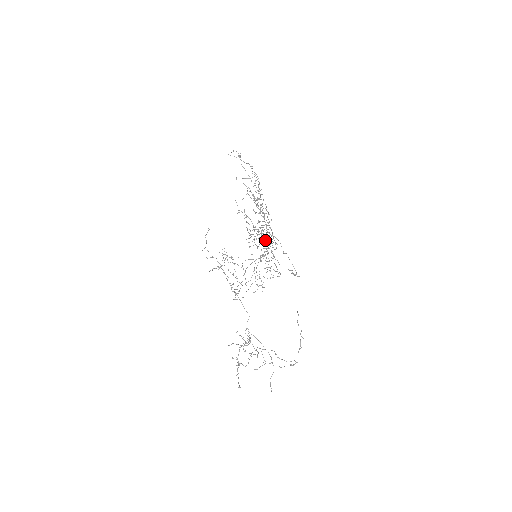
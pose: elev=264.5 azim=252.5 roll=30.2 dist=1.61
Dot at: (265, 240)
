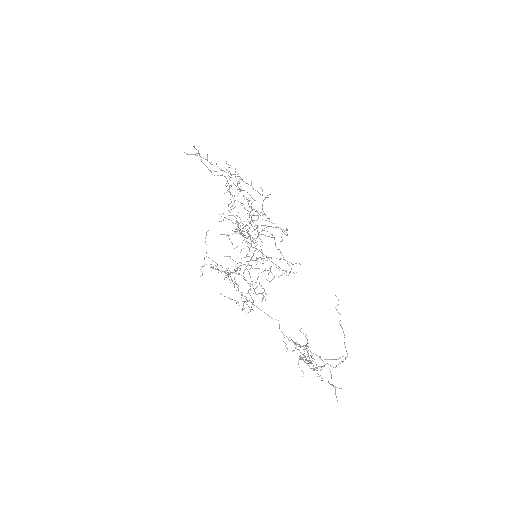
Dot at: (251, 241)
